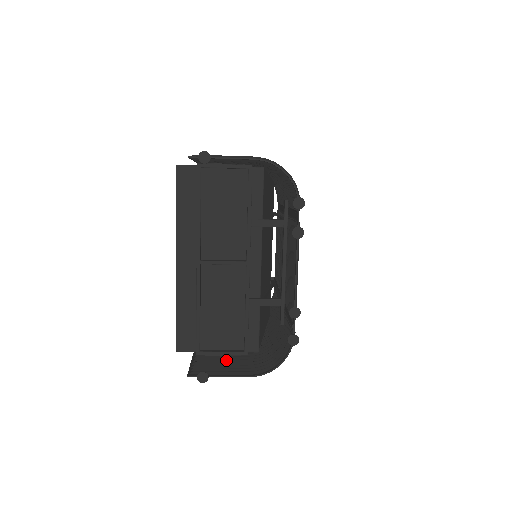
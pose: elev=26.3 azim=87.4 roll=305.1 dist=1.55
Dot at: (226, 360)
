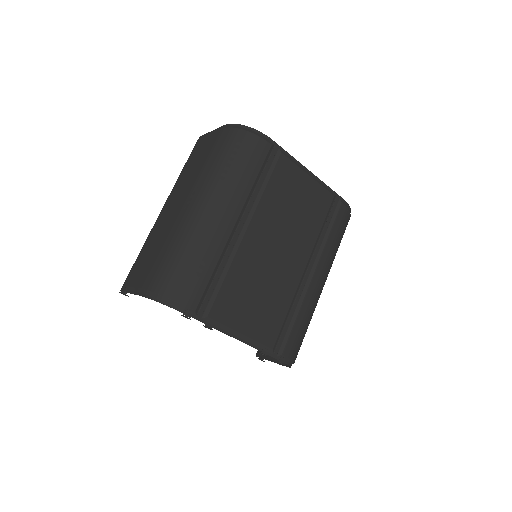
Dot at: occluded
